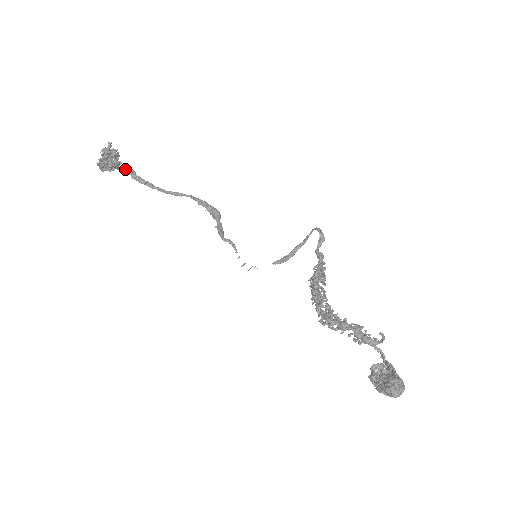
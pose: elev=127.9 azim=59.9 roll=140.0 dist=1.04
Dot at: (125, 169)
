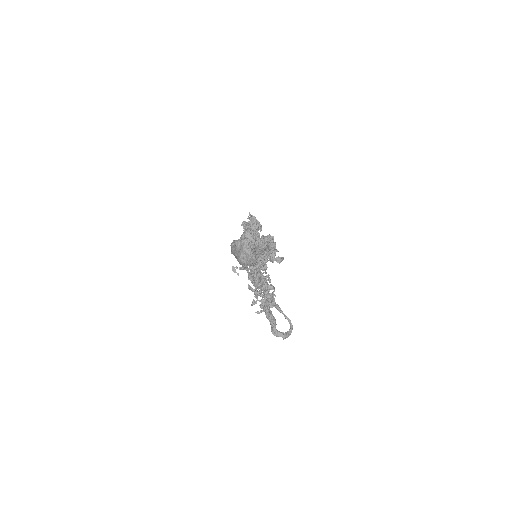
Dot at: occluded
